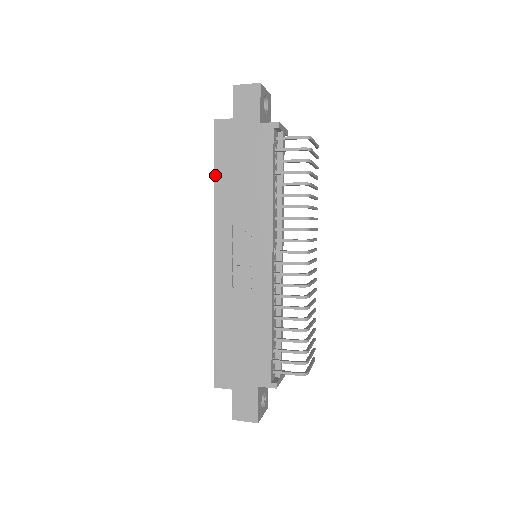
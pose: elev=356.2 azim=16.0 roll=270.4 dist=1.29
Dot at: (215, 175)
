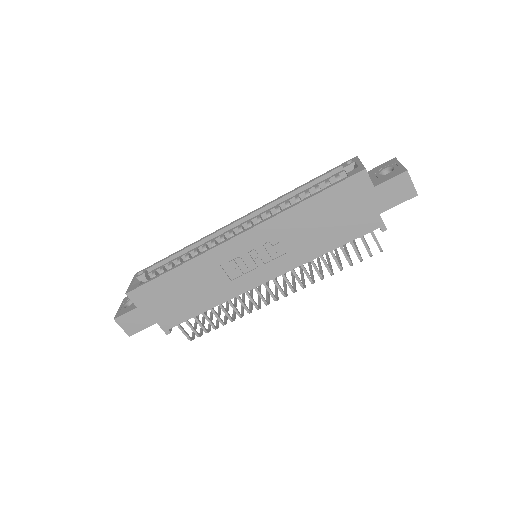
Dot at: (312, 198)
